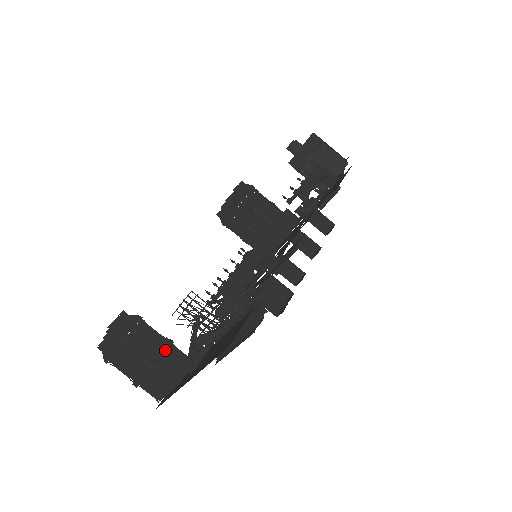
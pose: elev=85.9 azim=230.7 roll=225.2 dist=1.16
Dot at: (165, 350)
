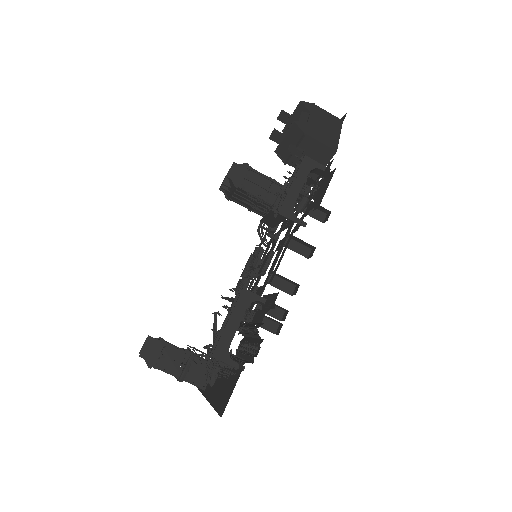
Dot at: (189, 364)
